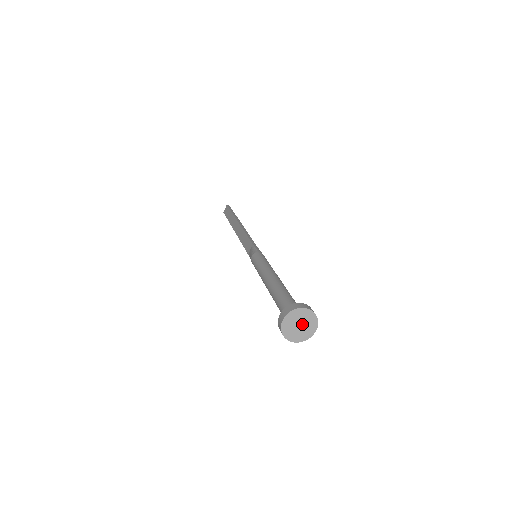
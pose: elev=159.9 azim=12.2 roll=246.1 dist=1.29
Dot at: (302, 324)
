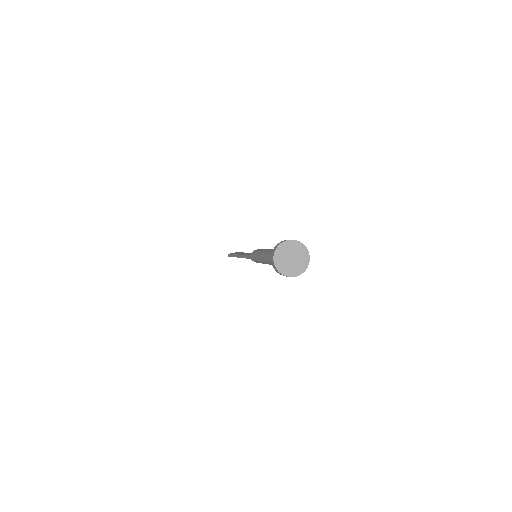
Dot at: (294, 260)
